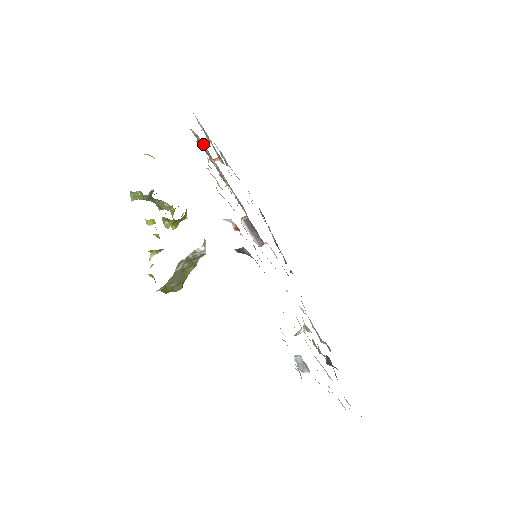
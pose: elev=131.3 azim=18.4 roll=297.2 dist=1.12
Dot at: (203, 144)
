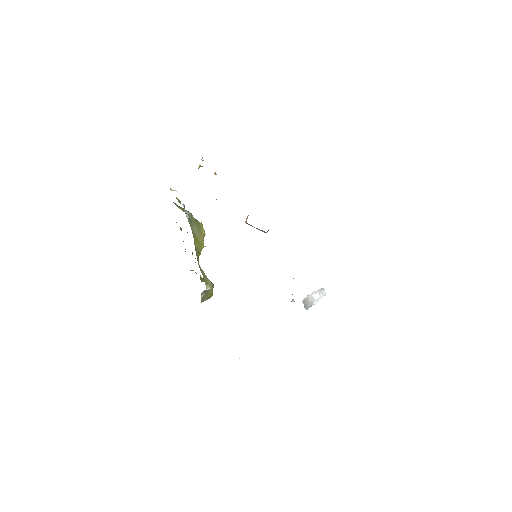
Dot at: occluded
